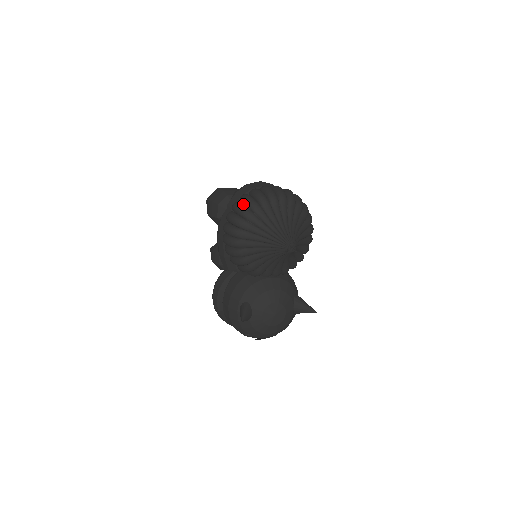
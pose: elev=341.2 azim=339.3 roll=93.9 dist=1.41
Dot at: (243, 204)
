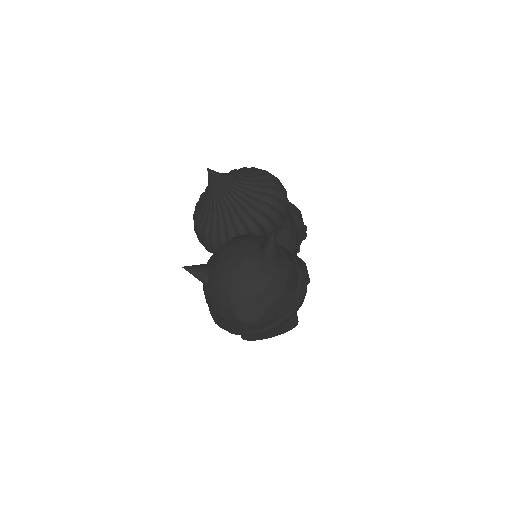
Dot at: occluded
